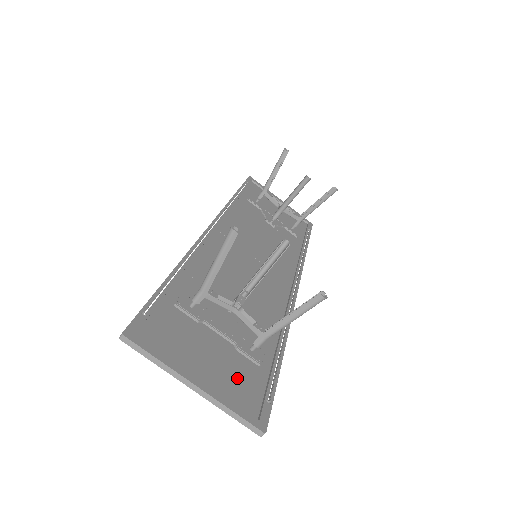
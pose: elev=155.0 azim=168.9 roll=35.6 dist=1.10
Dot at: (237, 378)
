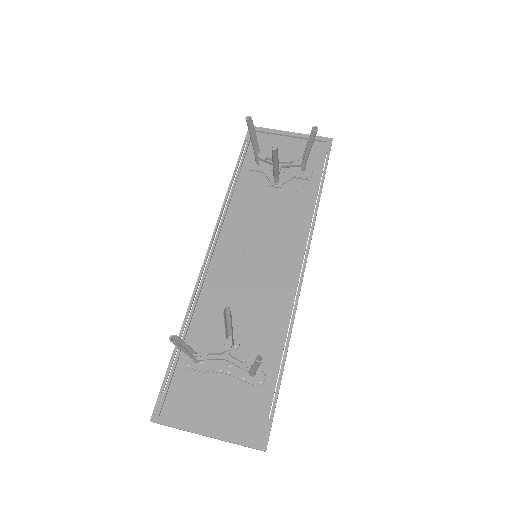
Dot at: (242, 409)
